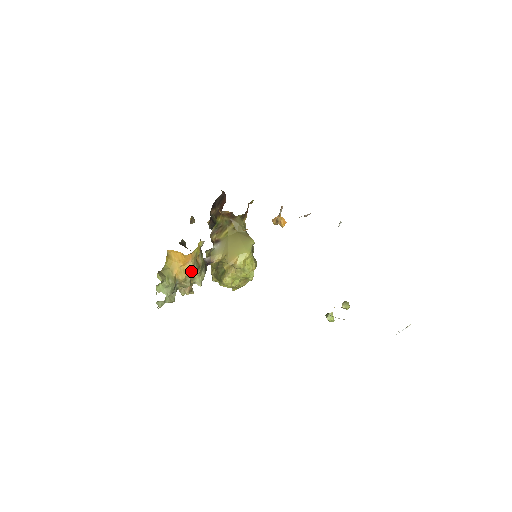
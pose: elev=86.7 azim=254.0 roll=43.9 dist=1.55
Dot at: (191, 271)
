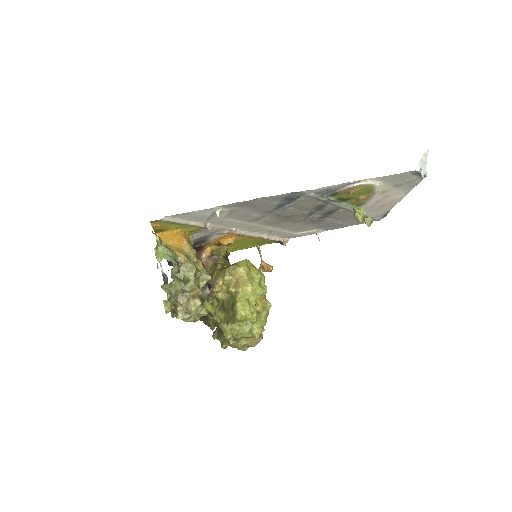
Dot at: (191, 252)
